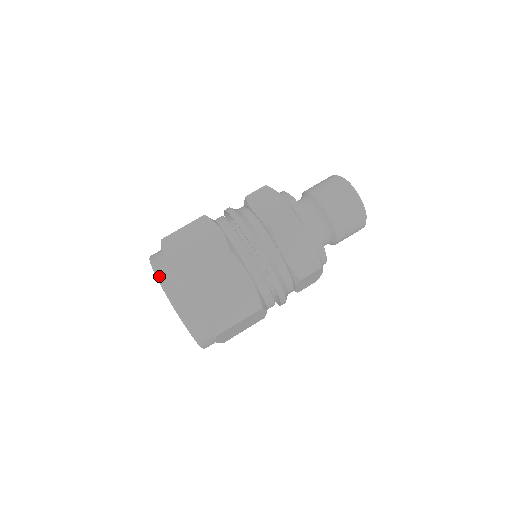
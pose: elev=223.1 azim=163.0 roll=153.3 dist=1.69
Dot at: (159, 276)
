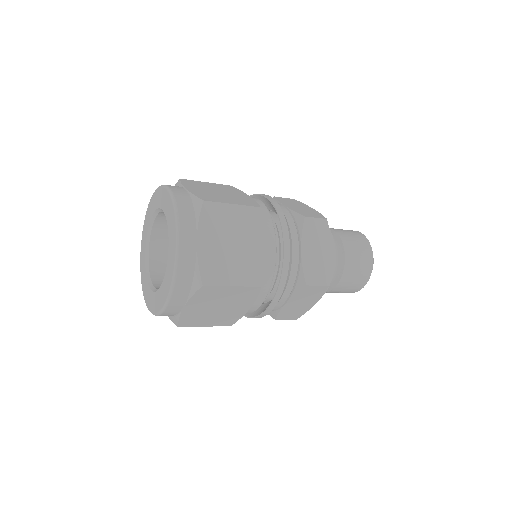
Dot at: (180, 258)
